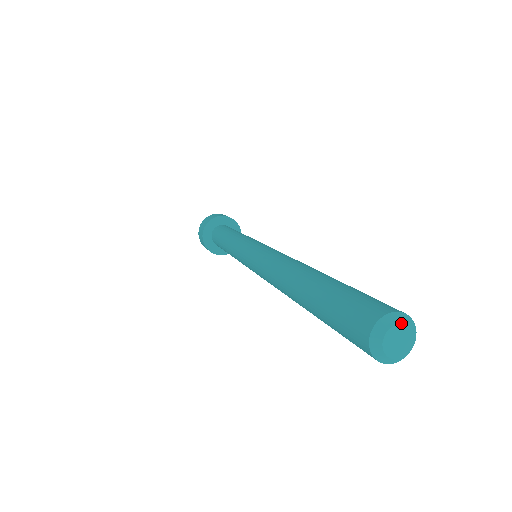
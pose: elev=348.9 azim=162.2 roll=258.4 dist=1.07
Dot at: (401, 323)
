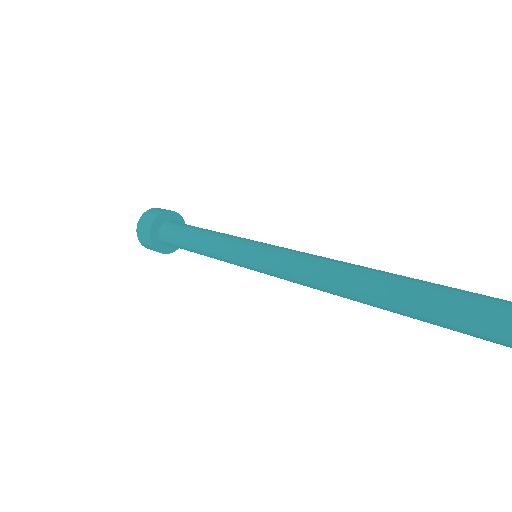
Dot at: out of frame
